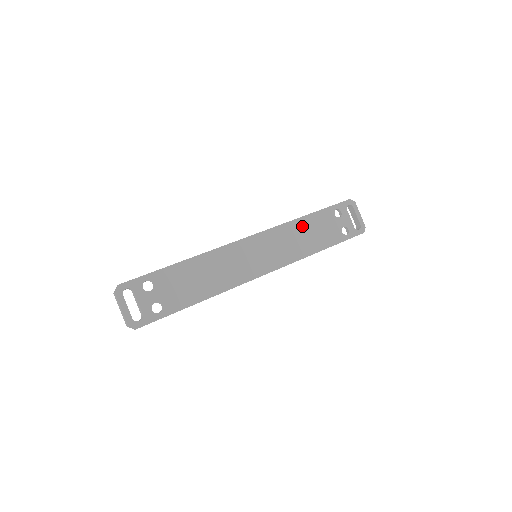
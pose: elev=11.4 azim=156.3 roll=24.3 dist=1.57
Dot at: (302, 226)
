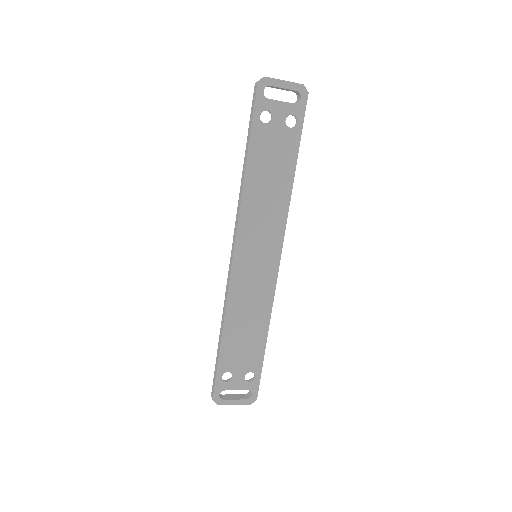
Dot at: (255, 182)
